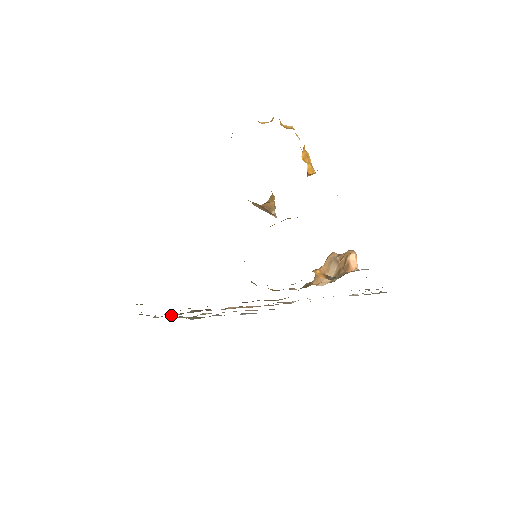
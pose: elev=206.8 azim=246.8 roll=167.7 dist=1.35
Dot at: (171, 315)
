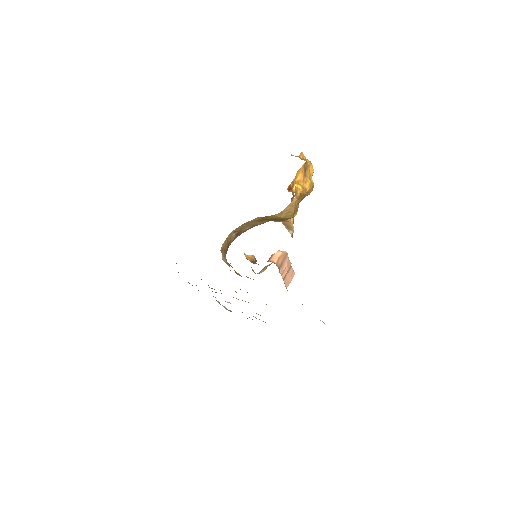
Dot at: occluded
